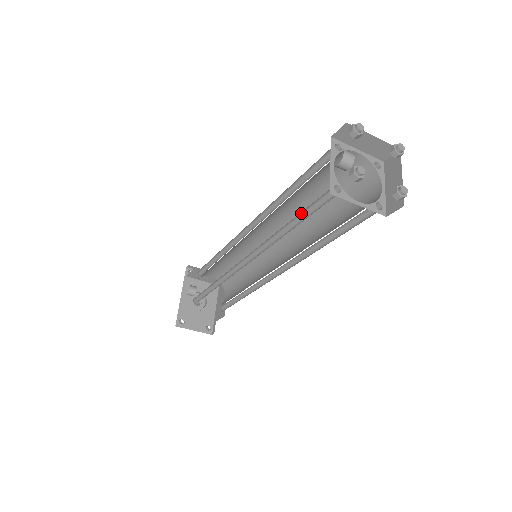
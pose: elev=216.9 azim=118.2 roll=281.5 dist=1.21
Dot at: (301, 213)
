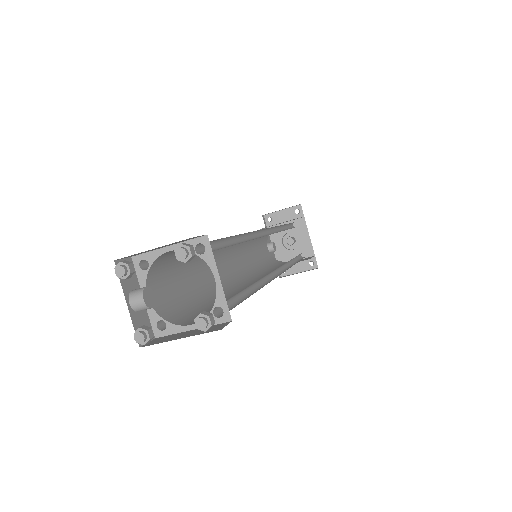
Dot at: (191, 303)
